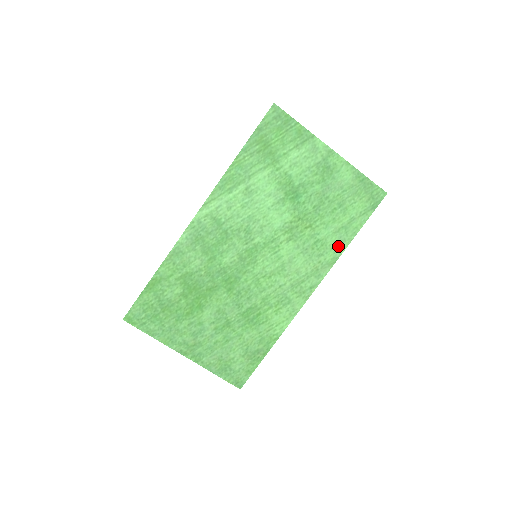
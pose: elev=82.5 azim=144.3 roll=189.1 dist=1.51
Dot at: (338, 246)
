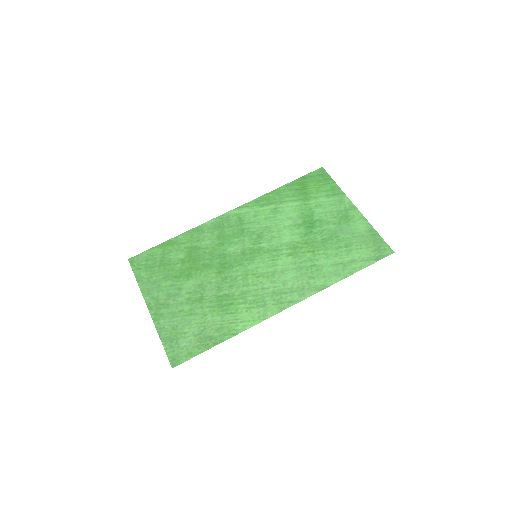
Dot at: (331, 277)
